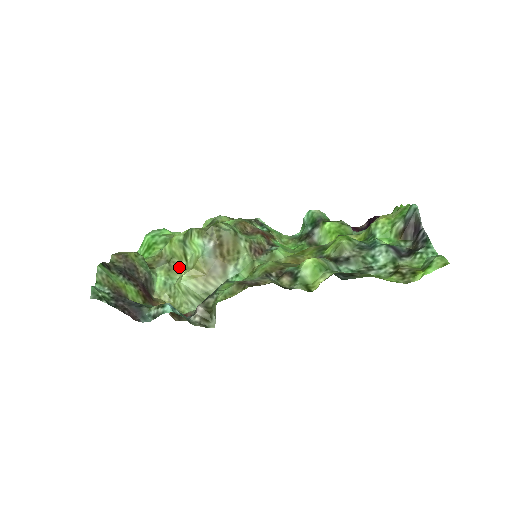
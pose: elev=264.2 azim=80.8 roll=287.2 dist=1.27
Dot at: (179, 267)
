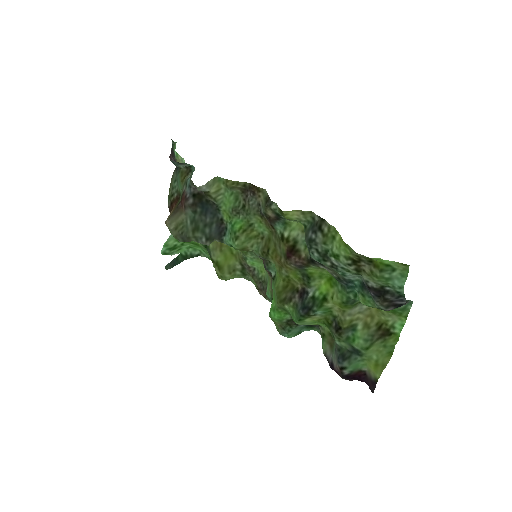
Dot at: occluded
